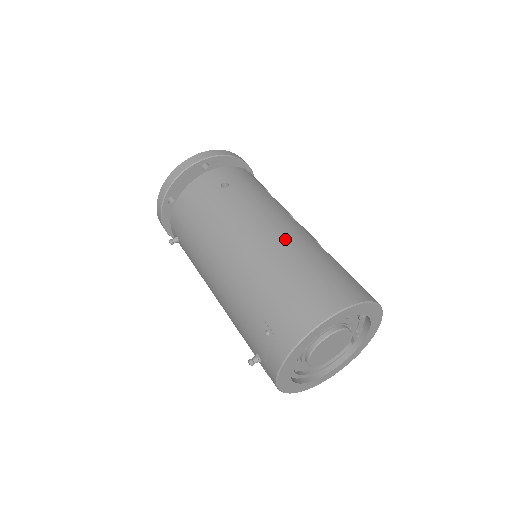
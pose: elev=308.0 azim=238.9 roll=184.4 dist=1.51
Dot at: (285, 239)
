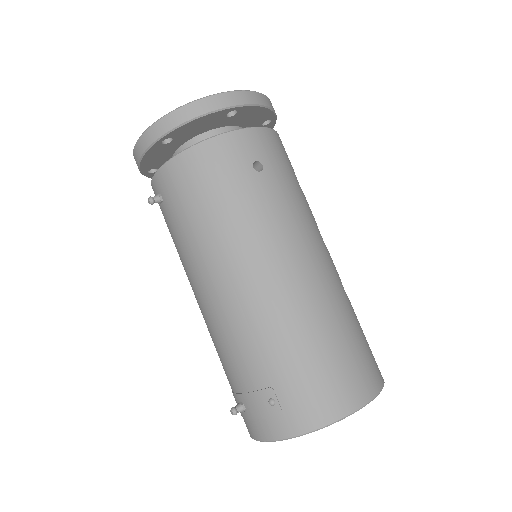
Dot at: (320, 285)
